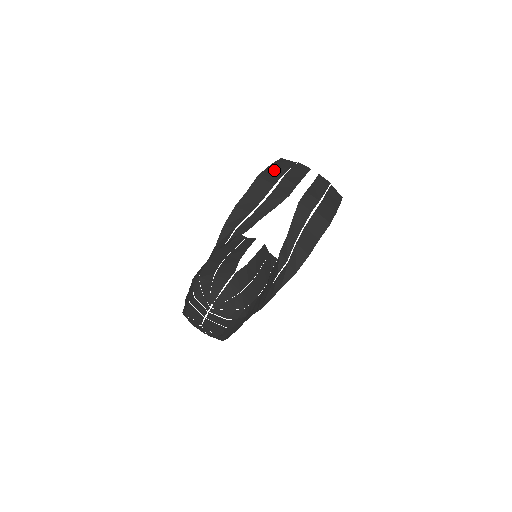
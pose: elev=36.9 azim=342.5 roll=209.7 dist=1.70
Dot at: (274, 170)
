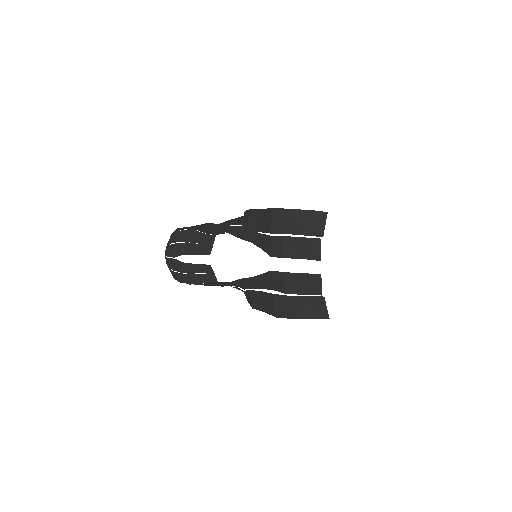
Dot at: (290, 219)
